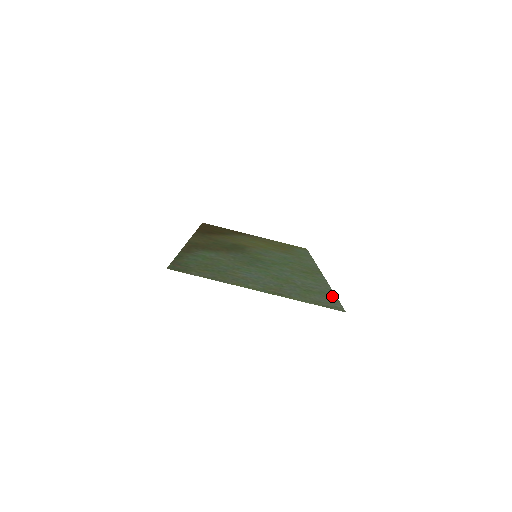
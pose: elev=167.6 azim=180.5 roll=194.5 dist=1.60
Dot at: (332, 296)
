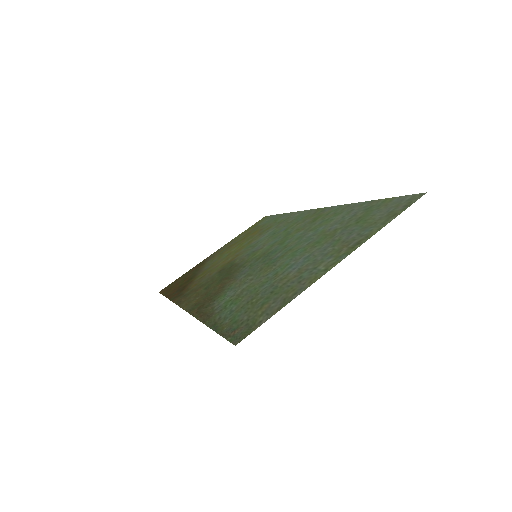
Dot at: (381, 202)
